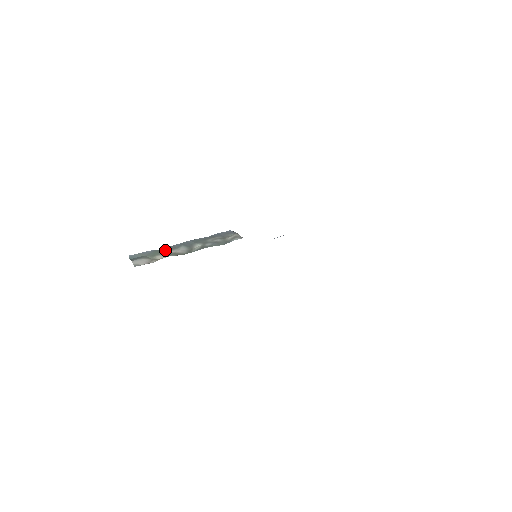
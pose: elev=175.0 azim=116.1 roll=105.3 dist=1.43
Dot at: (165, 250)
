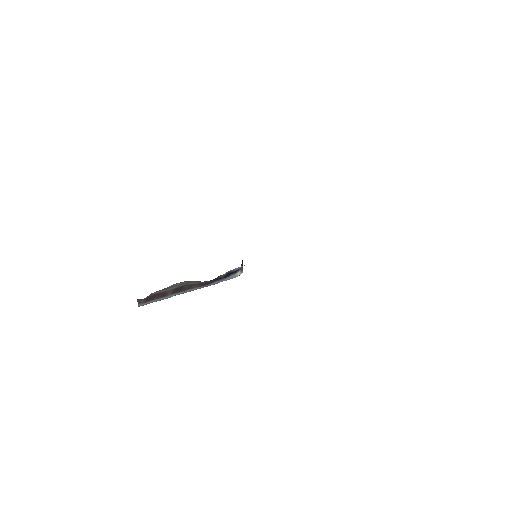
Dot at: occluded
